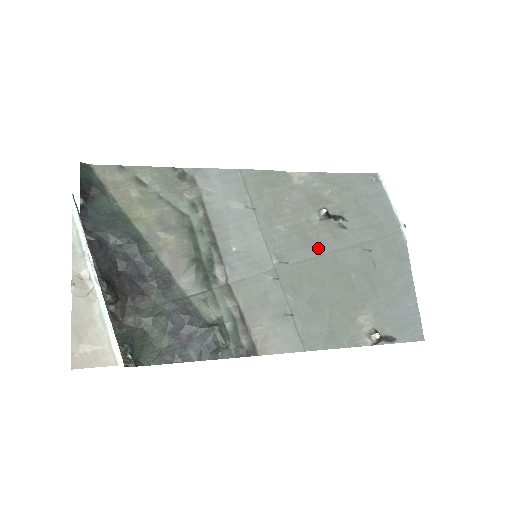
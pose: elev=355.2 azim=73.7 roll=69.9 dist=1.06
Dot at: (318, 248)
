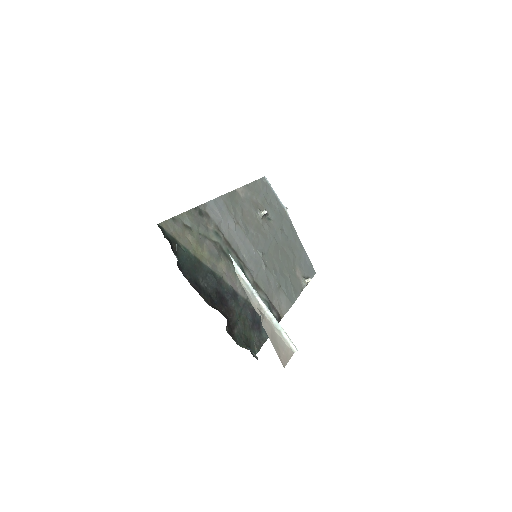
Dot at: (269, 238)
